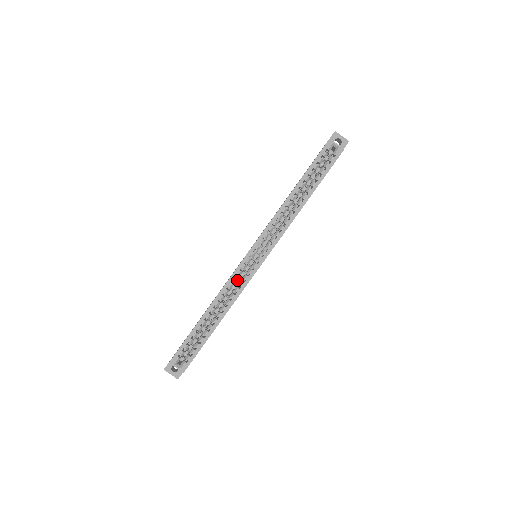
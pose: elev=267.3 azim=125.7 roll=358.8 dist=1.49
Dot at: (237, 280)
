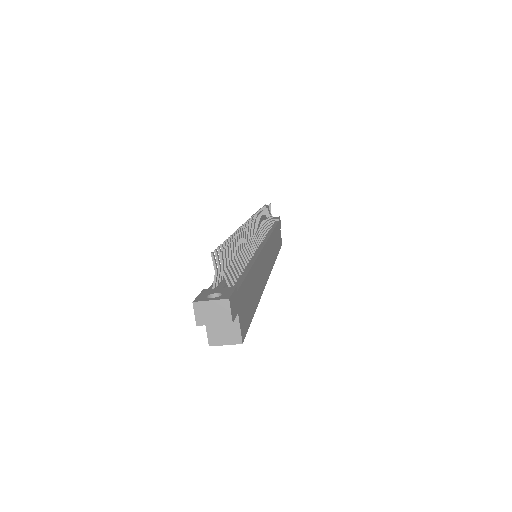
Dot at: occluded
